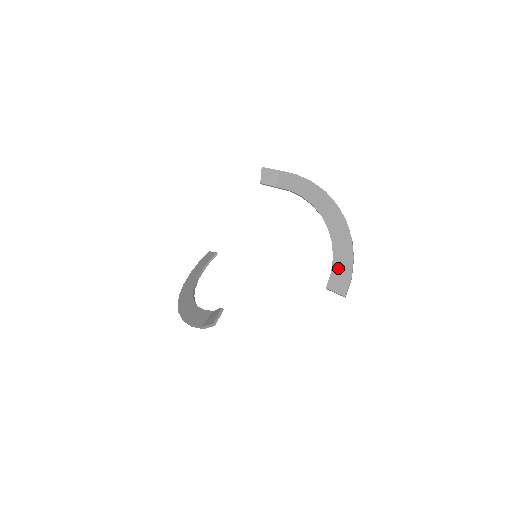
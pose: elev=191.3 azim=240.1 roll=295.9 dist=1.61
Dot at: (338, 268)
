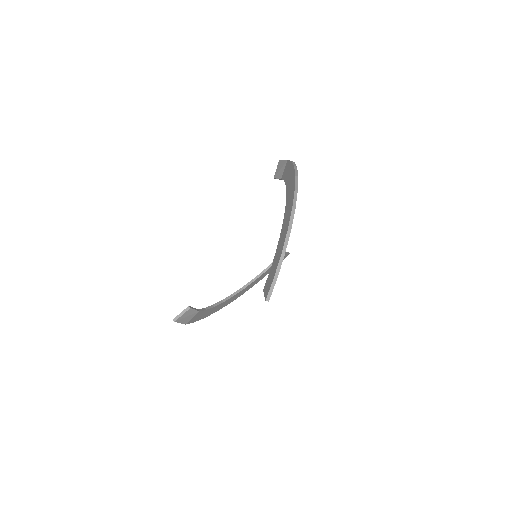
Dot at: (273, 266)
